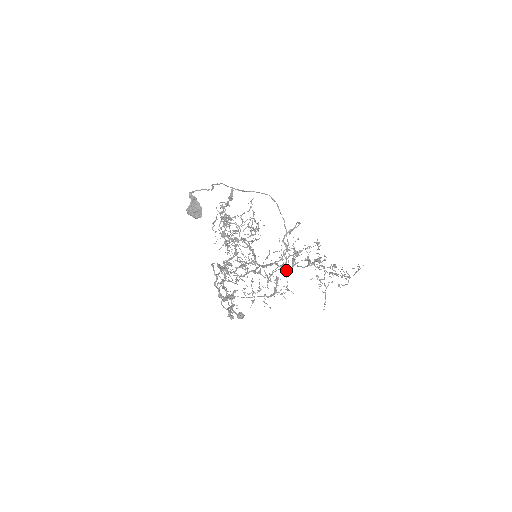
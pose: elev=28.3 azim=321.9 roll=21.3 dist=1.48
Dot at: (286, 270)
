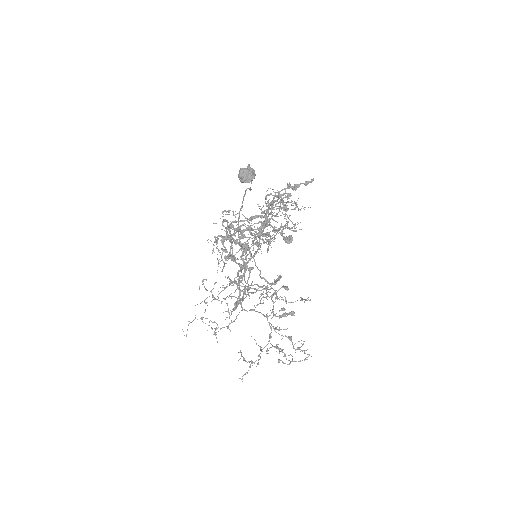
Dot at: (226, 317)
